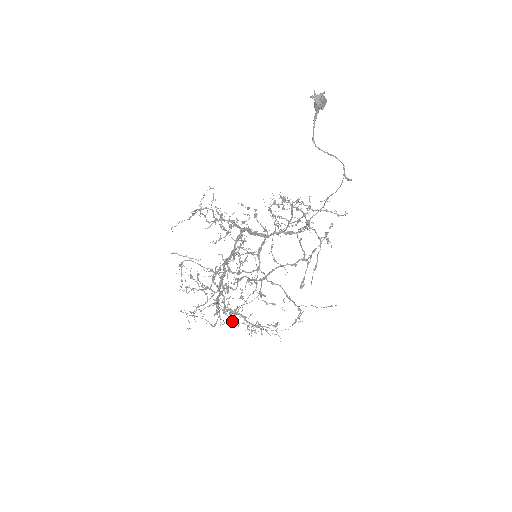
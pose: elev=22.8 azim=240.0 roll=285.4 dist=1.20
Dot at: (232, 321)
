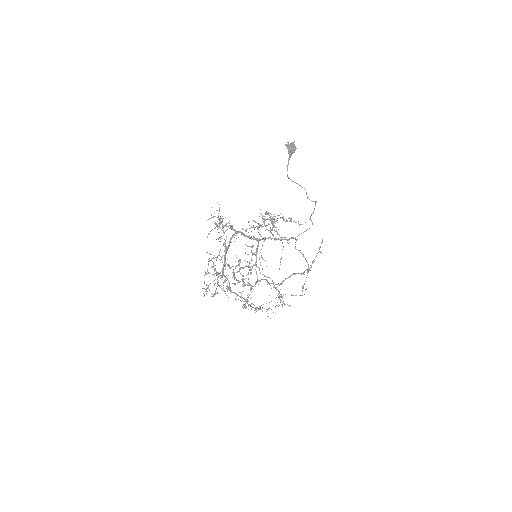
Dot at: occluded
